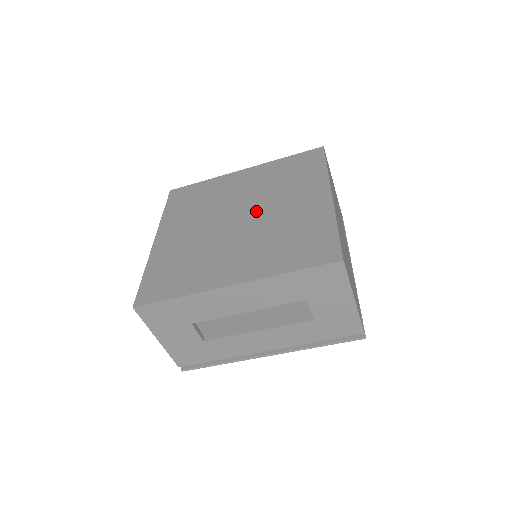
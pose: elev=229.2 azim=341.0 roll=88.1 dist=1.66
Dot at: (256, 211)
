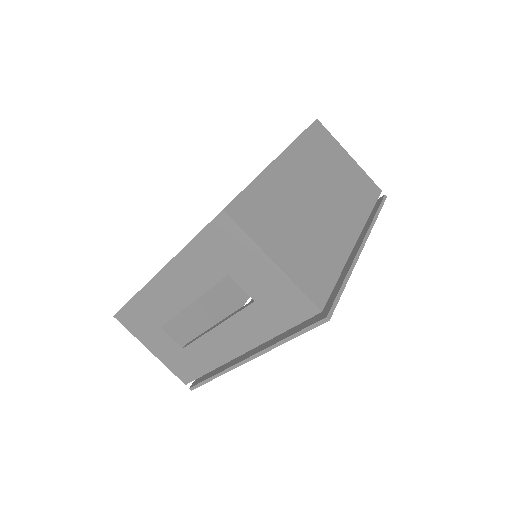
Dot at: occluded
